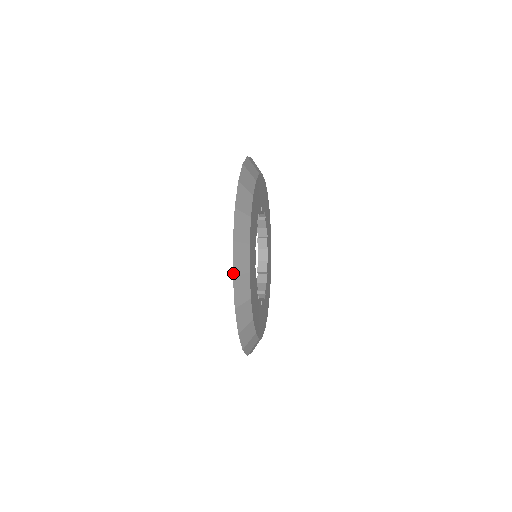
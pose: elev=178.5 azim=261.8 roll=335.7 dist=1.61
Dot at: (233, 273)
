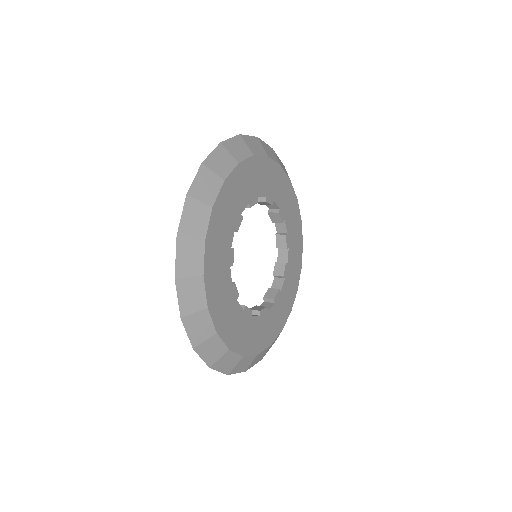
Dot at: (226, 374)
